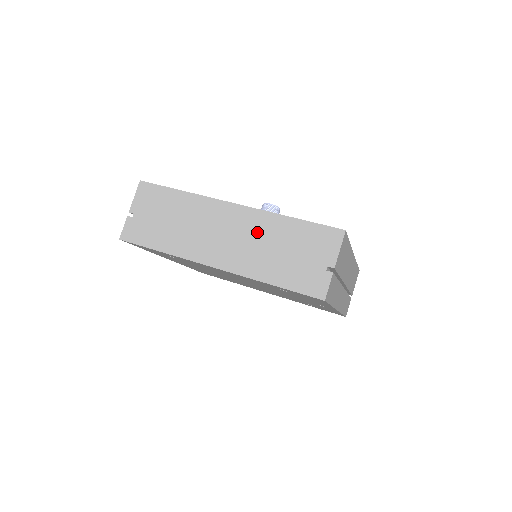
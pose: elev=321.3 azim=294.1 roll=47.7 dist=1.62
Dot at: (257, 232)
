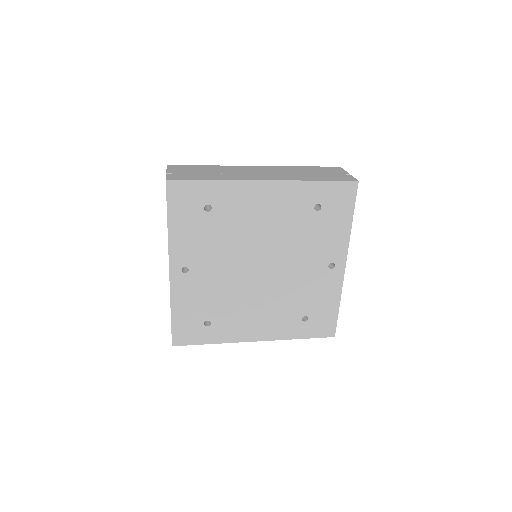
Dot at: (284, 170)
